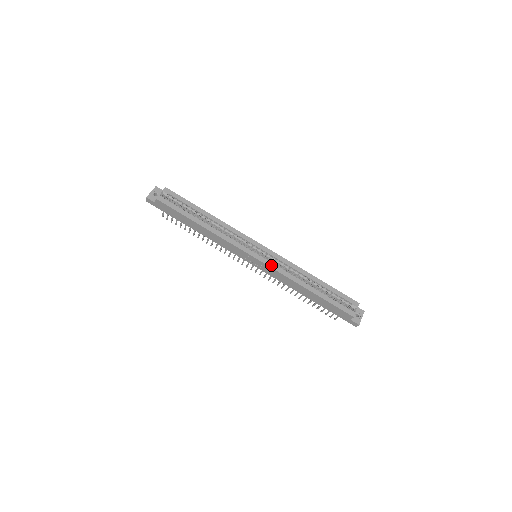
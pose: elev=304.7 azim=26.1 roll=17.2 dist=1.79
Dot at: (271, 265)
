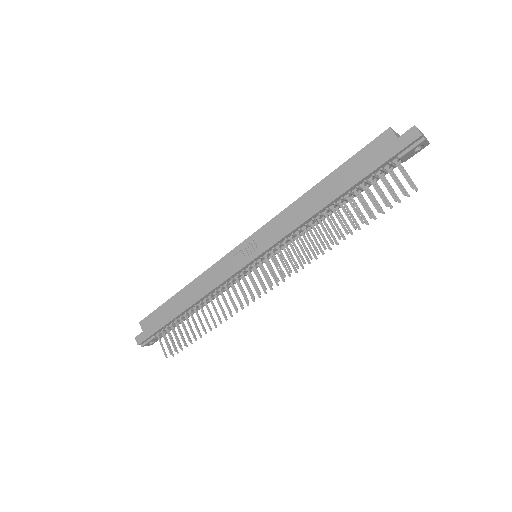
Dot at: (263, 228)
